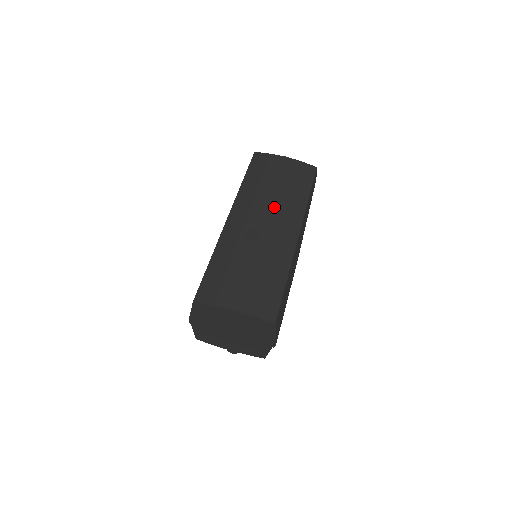
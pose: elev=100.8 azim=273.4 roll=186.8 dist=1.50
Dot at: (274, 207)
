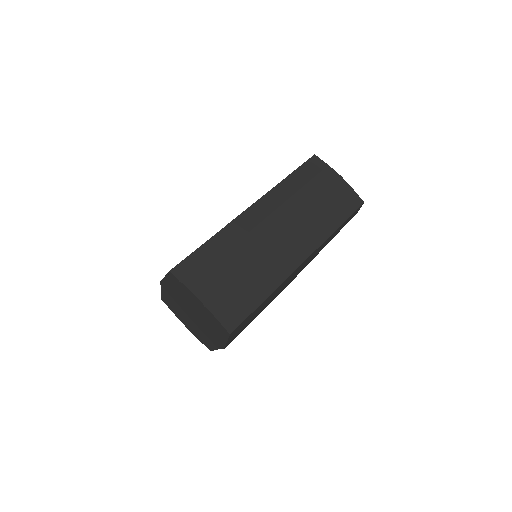
Dot at: (298, 221)
